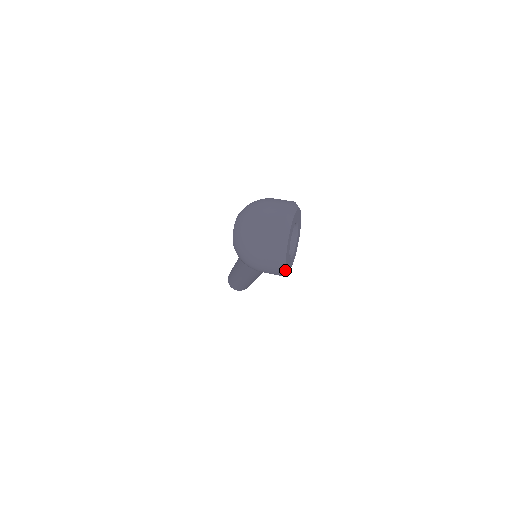
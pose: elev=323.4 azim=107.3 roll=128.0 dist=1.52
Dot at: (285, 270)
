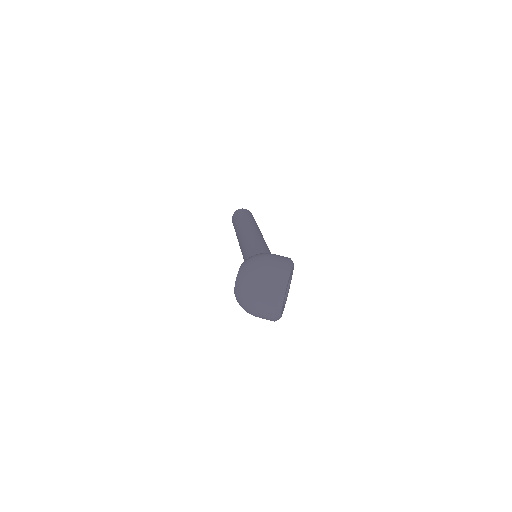
Dot at: occluded
